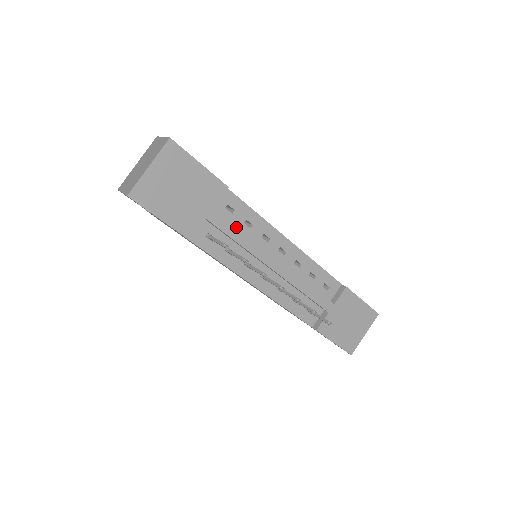
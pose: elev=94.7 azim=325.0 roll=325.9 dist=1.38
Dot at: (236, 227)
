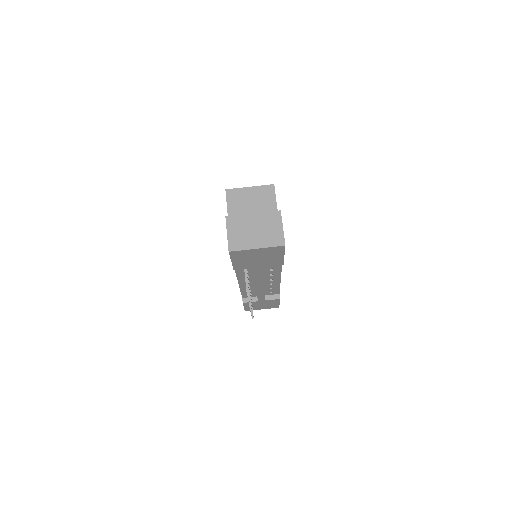
Dot at: occluded
